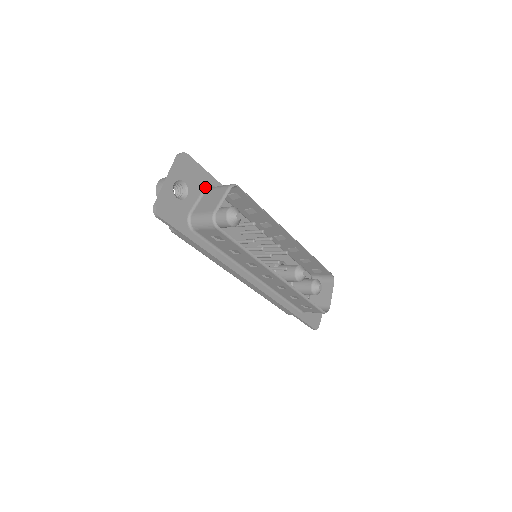
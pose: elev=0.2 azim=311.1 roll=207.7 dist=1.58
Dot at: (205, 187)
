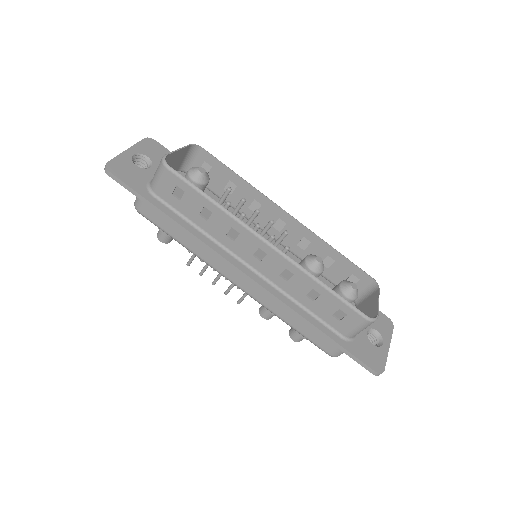
Dot at: occluded
